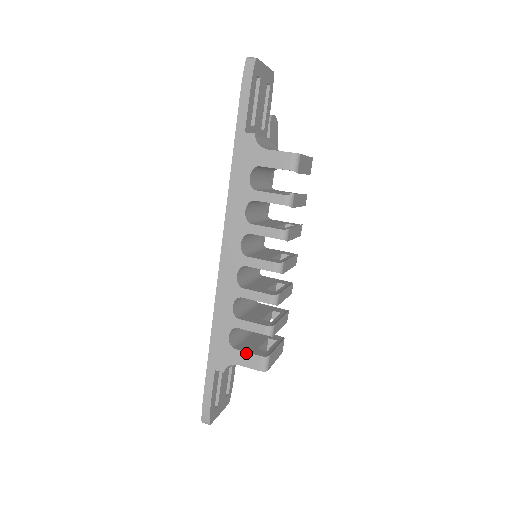
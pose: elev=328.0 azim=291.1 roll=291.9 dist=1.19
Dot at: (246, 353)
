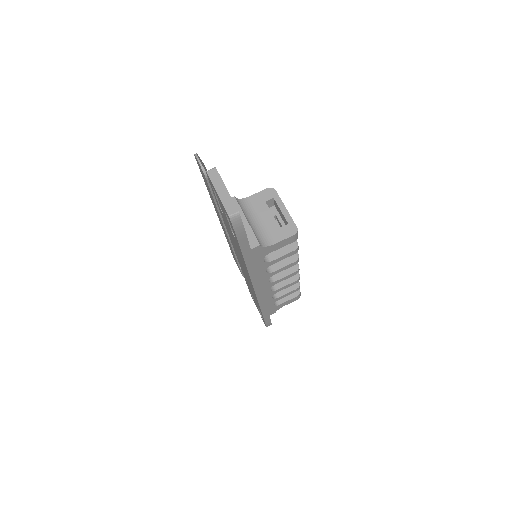
Dot at: (287, 301)
